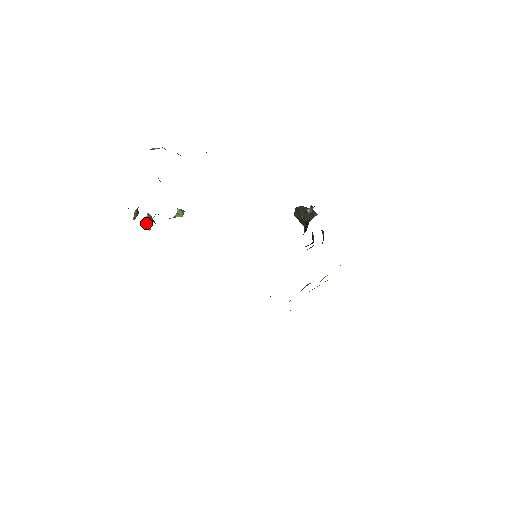
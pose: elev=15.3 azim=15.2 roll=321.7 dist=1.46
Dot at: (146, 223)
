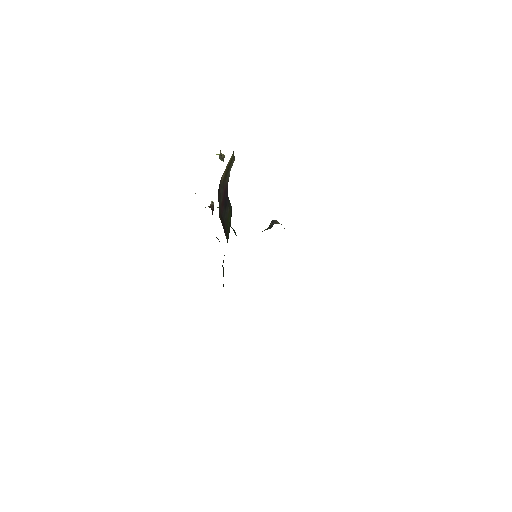
Dot at: occluded
